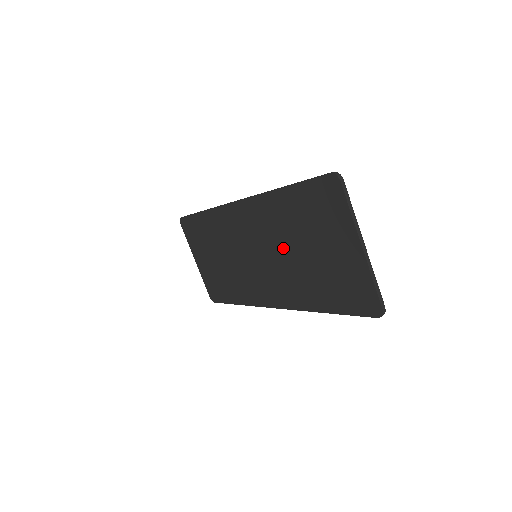
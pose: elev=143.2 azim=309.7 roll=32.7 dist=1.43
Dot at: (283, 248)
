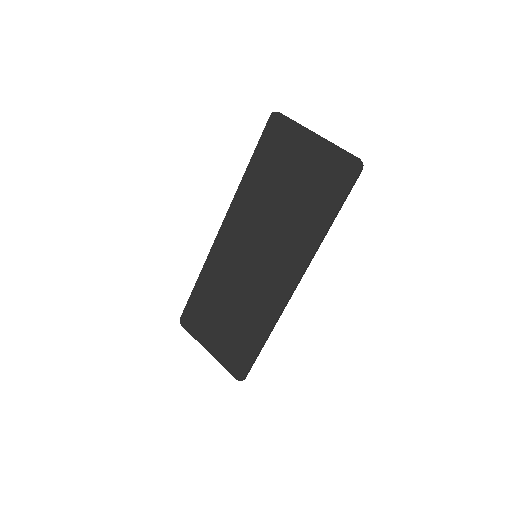
Dot at: (271, 215)
